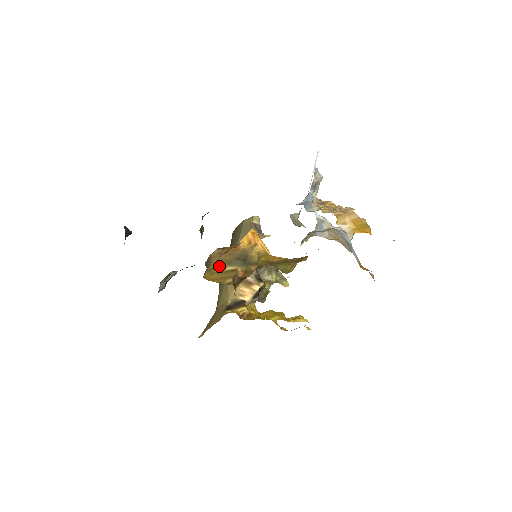
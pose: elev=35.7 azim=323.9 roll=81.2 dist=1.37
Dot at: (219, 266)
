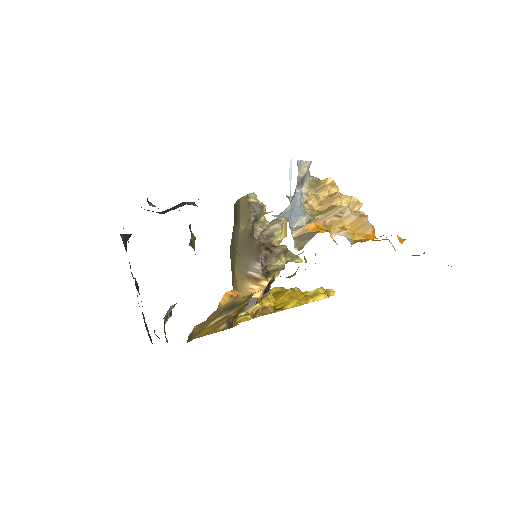
Dot at: (206, 325)
